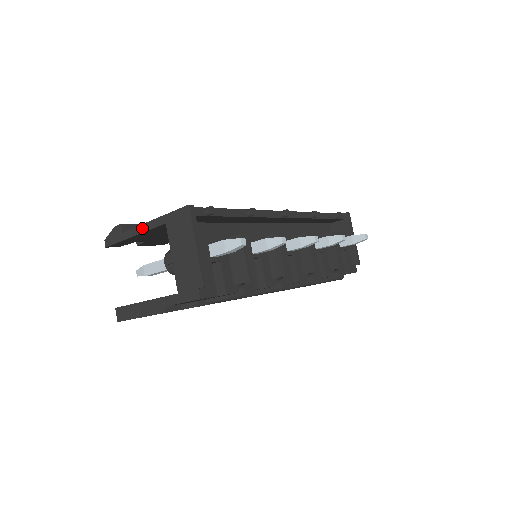
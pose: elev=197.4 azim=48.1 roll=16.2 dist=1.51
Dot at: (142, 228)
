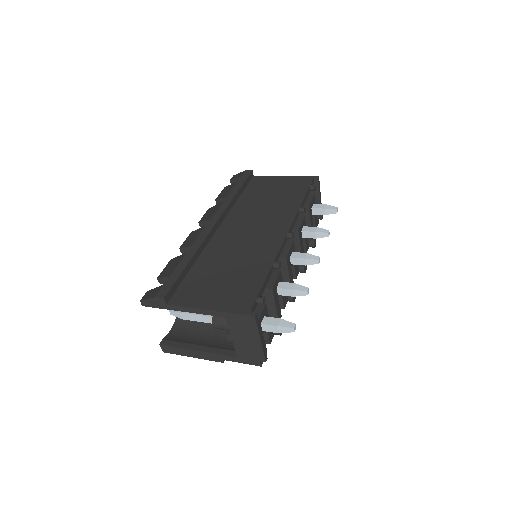
Dot at: (194, 311)
